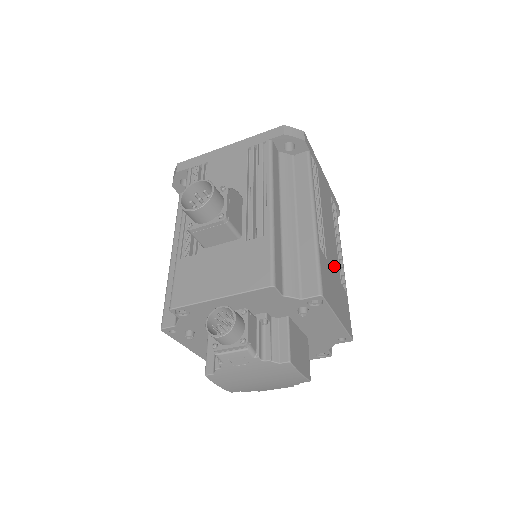
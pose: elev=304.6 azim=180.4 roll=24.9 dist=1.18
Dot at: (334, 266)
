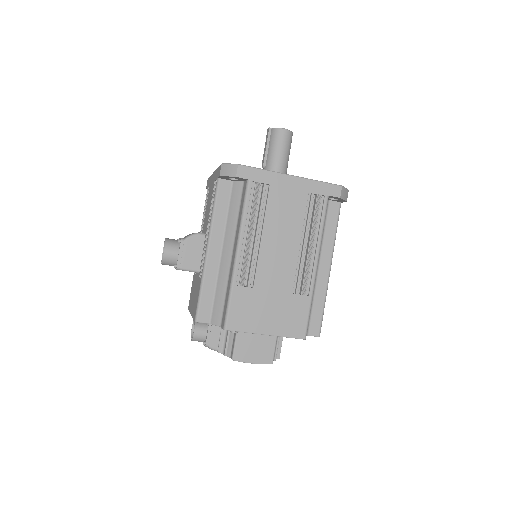
Dot at: (277, 284)
